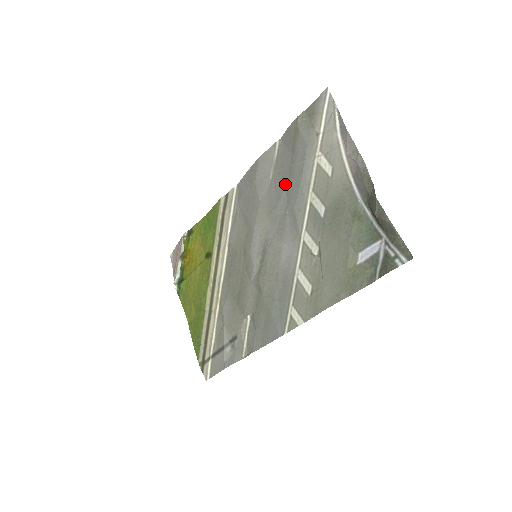
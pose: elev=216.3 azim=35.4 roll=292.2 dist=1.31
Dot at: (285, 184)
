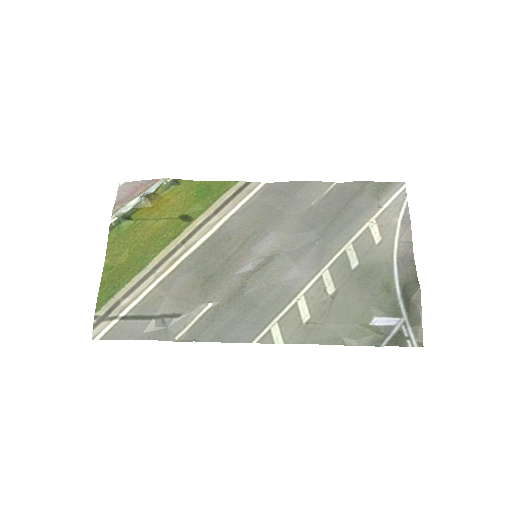
Dot at: (327, 220)
